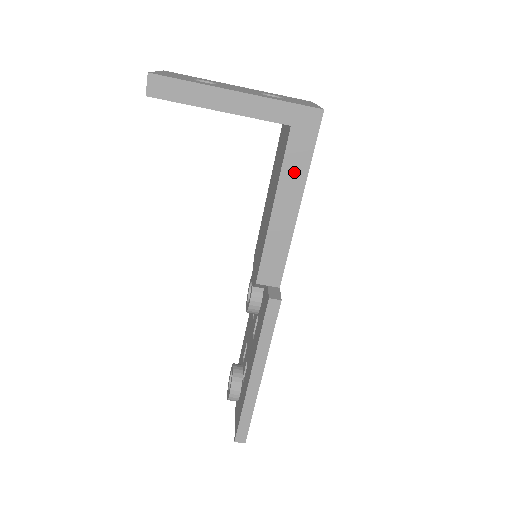
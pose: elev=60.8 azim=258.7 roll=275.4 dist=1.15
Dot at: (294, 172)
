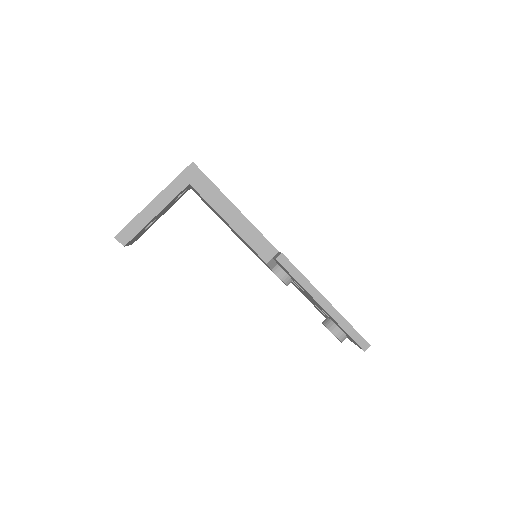
Dot at: (215, 198)
